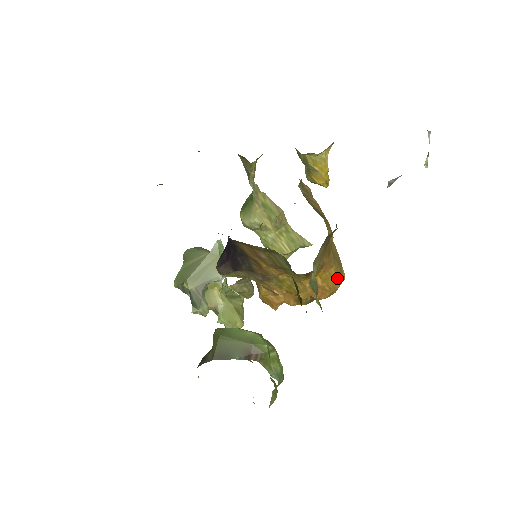
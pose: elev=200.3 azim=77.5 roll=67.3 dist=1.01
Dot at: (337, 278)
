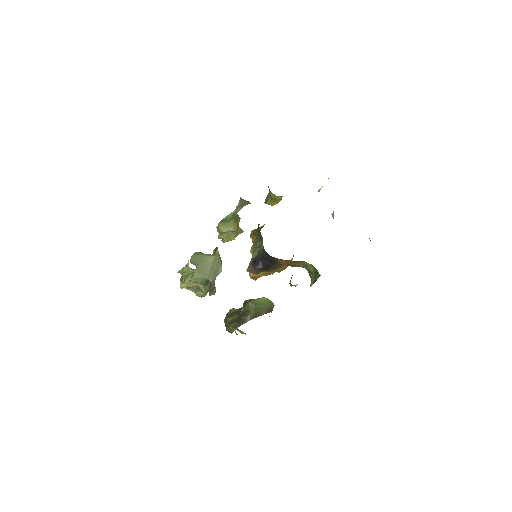
Dot at: occluded
